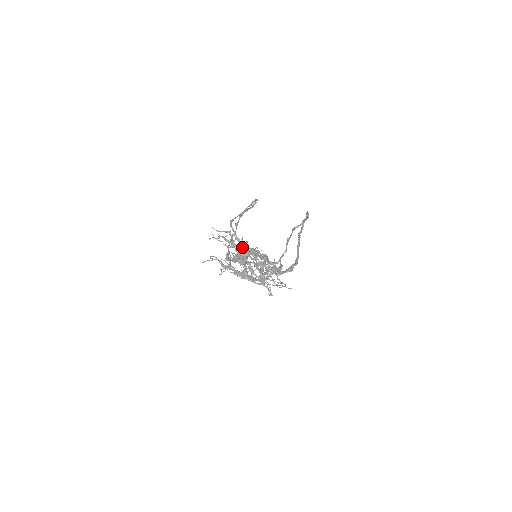
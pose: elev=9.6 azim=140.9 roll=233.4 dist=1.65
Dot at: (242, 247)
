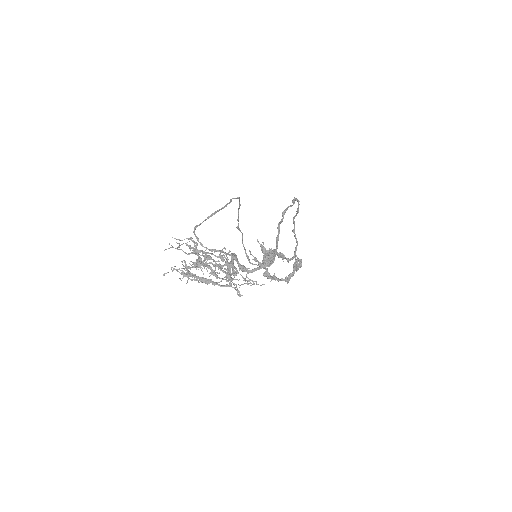
Dot at: occluded
